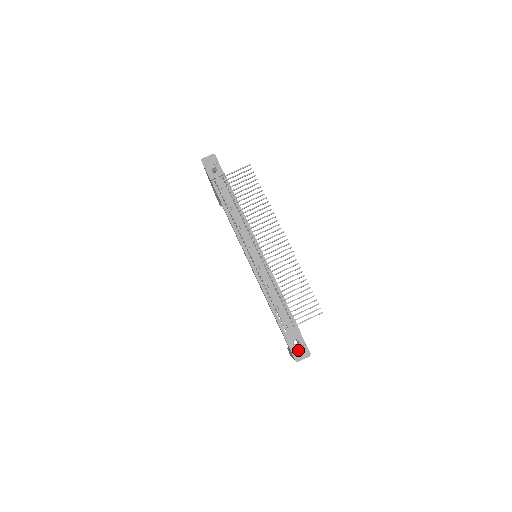
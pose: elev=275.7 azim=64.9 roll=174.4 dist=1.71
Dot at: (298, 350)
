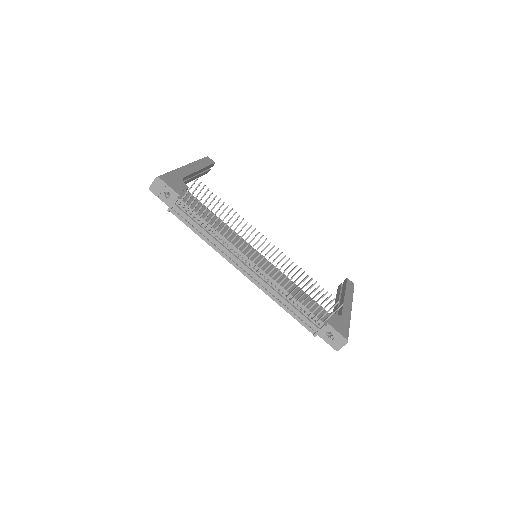
Dot at: (334, 341)
